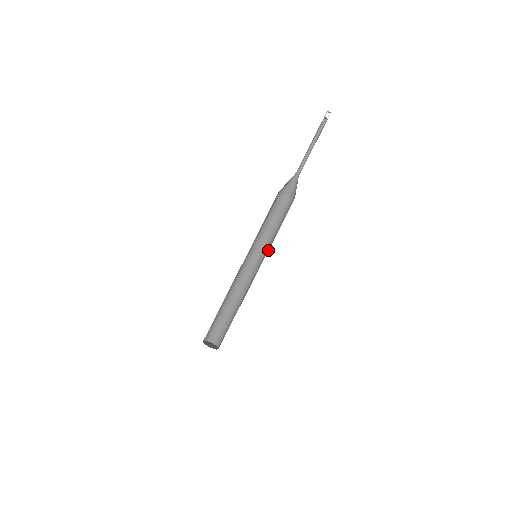
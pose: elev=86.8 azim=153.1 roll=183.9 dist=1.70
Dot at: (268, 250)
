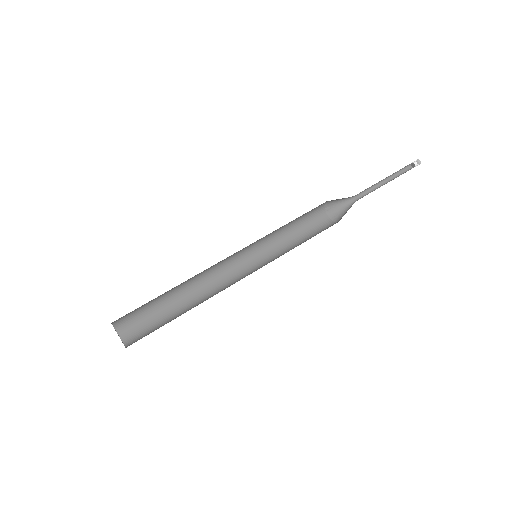
Dot at: occluded
